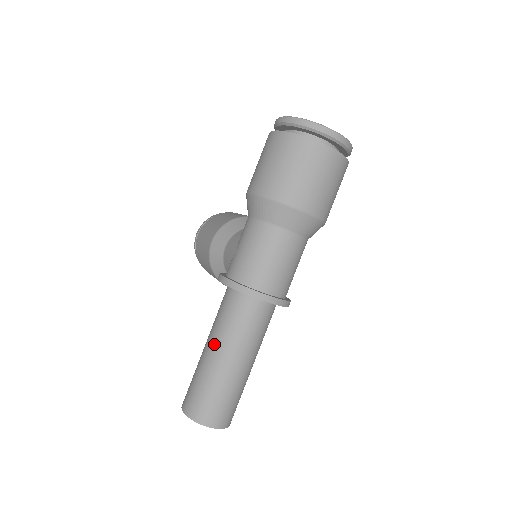
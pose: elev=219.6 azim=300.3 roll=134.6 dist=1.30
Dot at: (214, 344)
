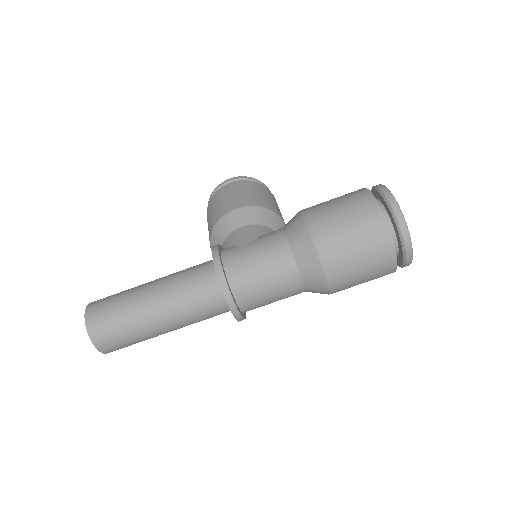
Dot at: (159, 292)
